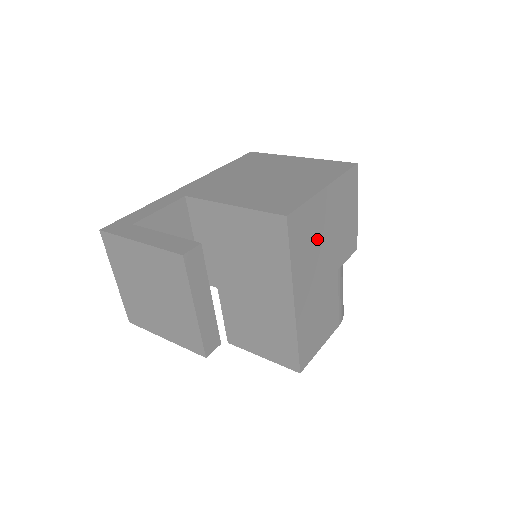
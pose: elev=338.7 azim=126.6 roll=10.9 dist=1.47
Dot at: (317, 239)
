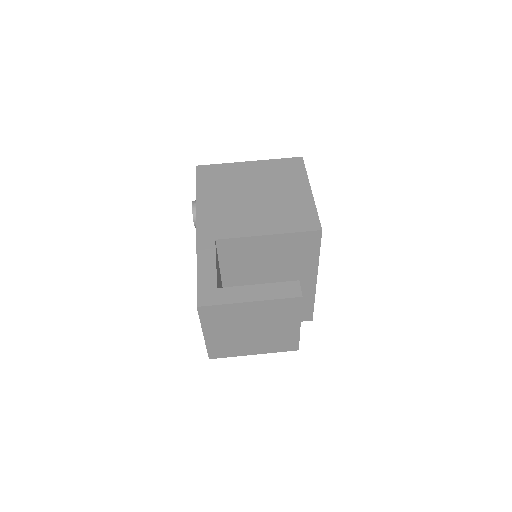
Dot at: occluded
